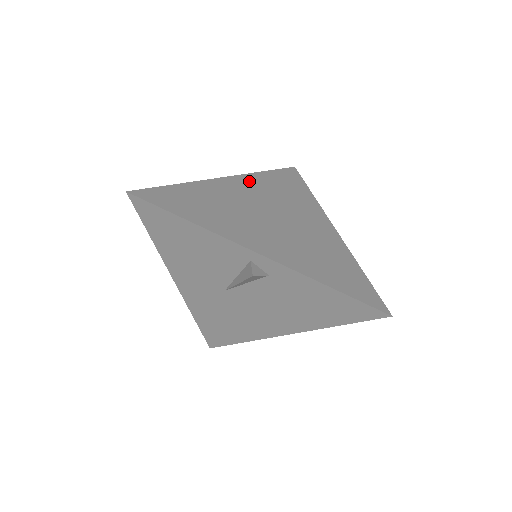
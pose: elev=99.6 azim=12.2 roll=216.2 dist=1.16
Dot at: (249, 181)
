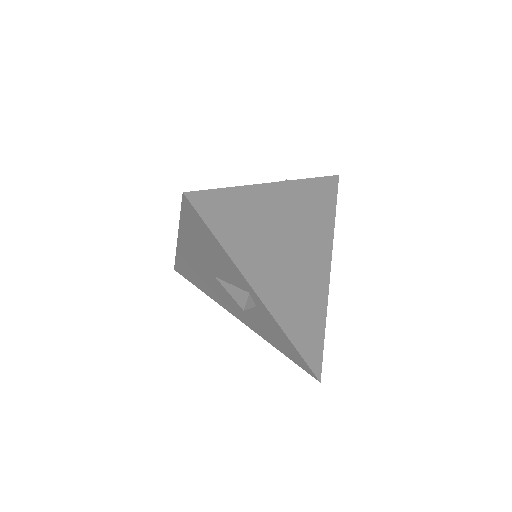
Dot at: (292, 192)
